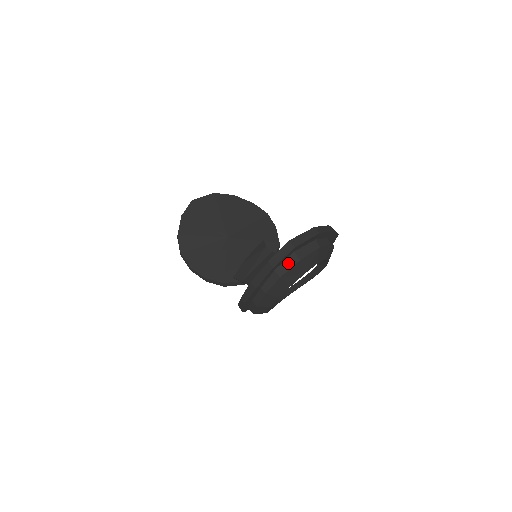
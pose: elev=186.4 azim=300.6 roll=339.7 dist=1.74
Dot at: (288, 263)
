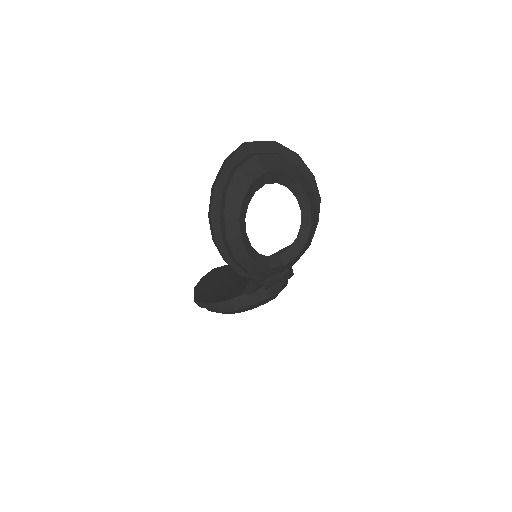
Dot at: (244, 160)
